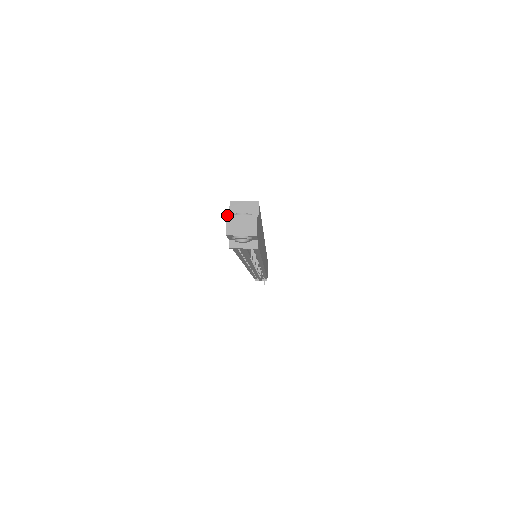
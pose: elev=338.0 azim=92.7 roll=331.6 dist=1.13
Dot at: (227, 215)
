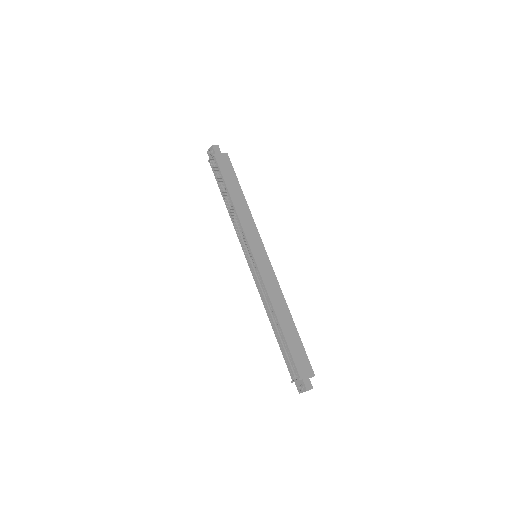
Dot at: occluded
